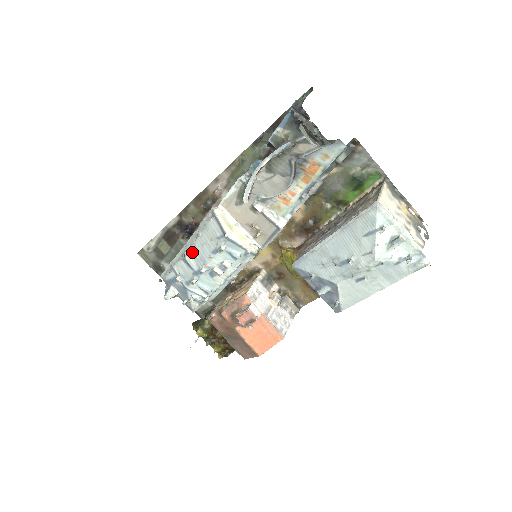
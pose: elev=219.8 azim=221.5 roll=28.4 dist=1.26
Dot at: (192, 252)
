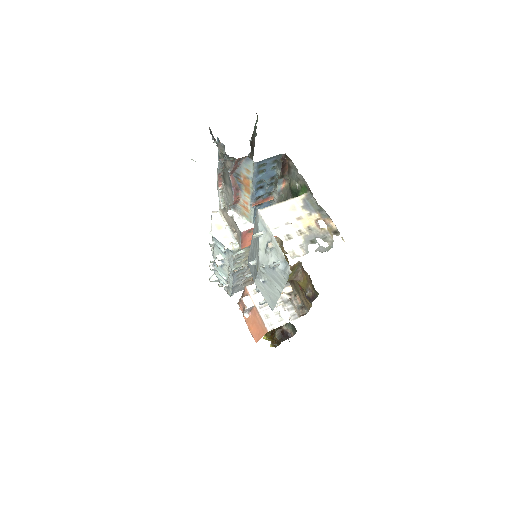
Dot at: occluded
